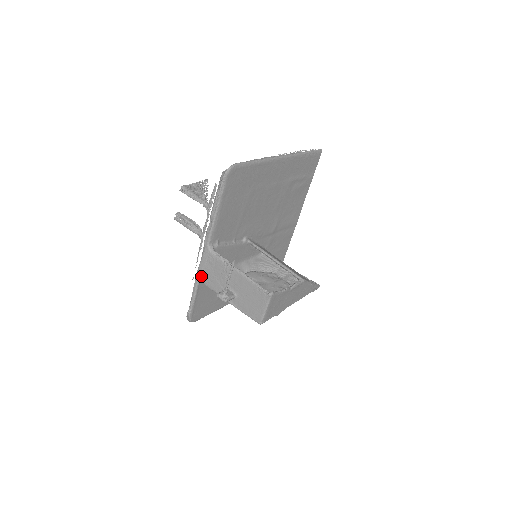
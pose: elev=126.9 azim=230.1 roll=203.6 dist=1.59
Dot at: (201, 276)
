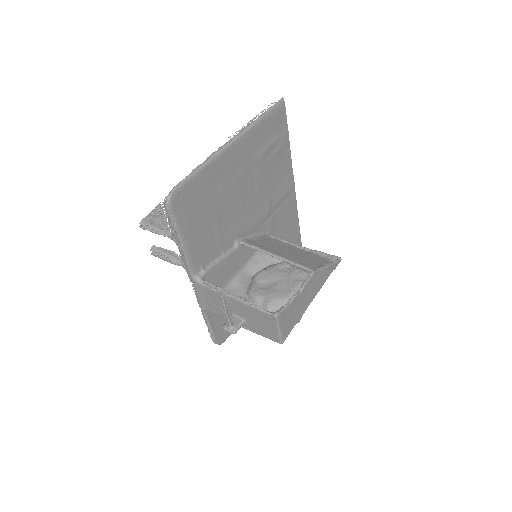
Dot at: (203, 306)
